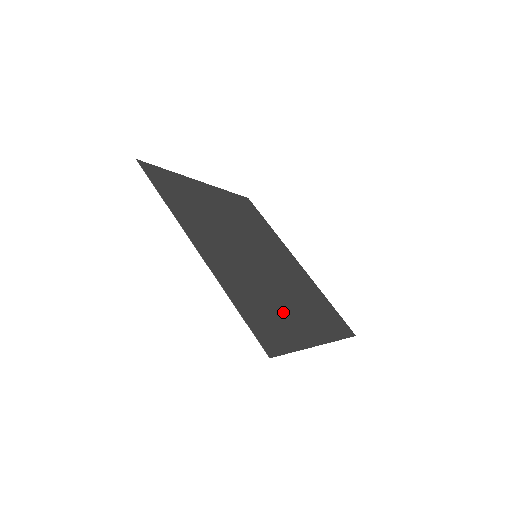
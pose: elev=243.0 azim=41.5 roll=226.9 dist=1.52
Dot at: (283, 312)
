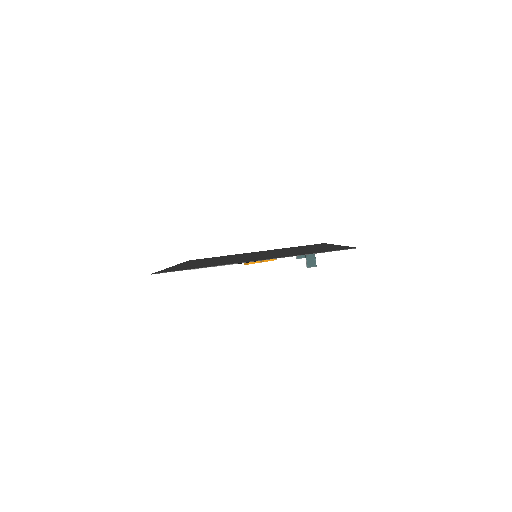
Dot at: (226, 262)
